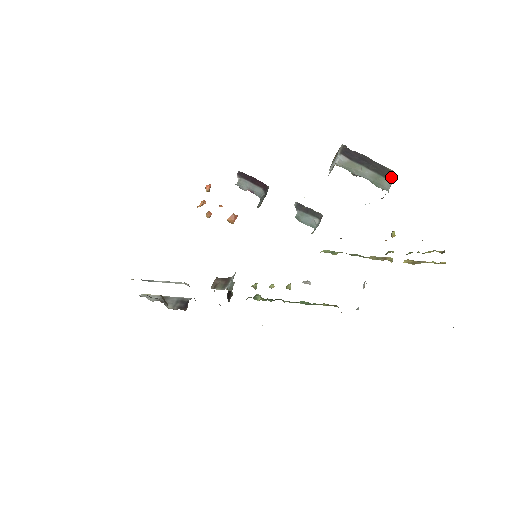
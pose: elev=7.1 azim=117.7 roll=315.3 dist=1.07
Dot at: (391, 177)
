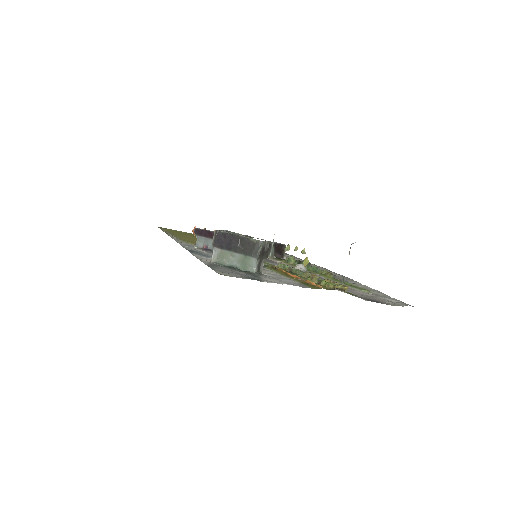
Dot at: (257, 251)
